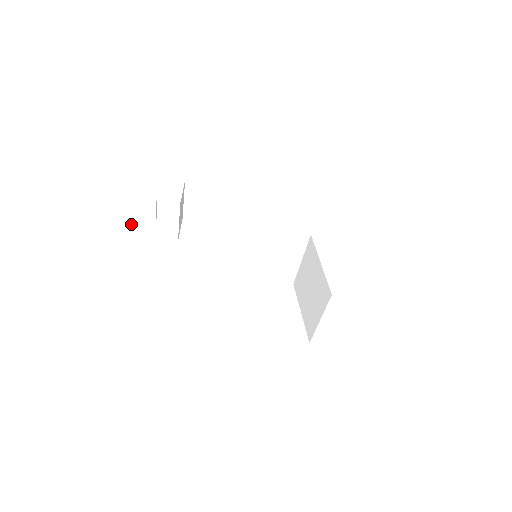
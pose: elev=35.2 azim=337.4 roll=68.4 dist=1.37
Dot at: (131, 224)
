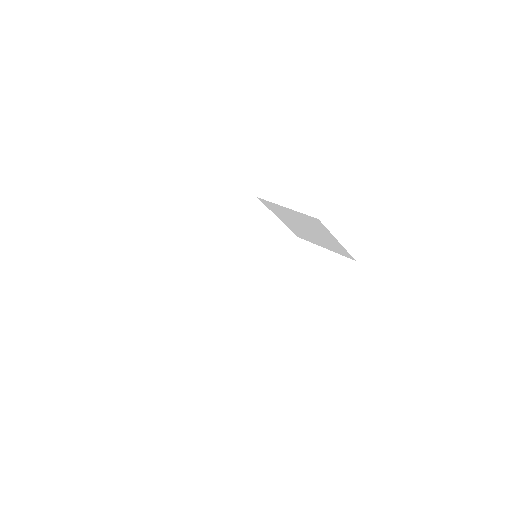
Dot at: occluded
